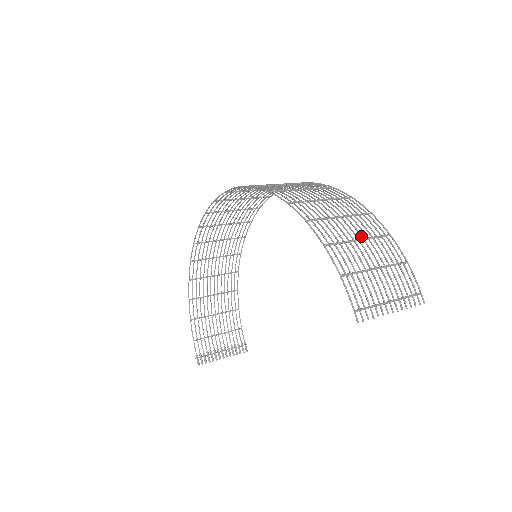
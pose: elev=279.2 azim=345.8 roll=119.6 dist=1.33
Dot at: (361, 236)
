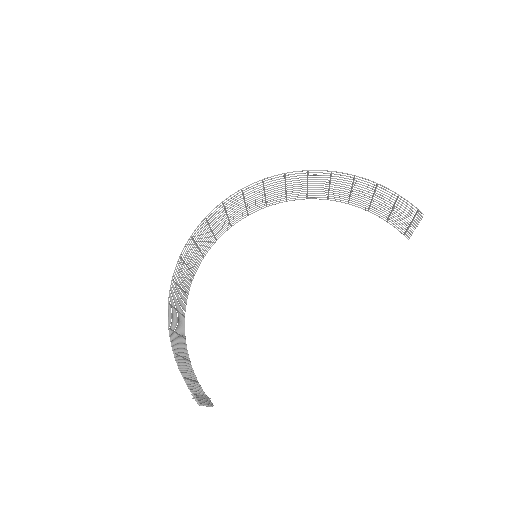
Dot at: (370, 199)
